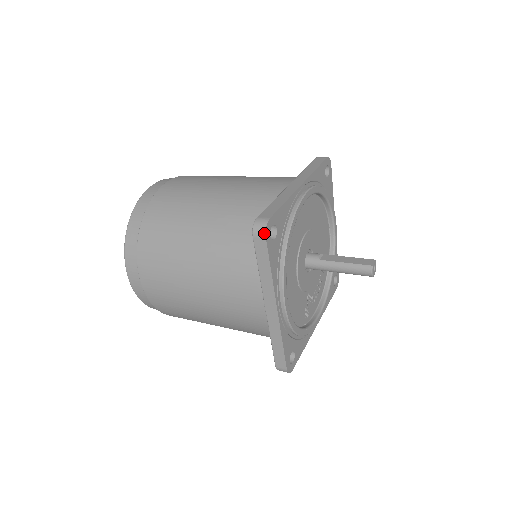
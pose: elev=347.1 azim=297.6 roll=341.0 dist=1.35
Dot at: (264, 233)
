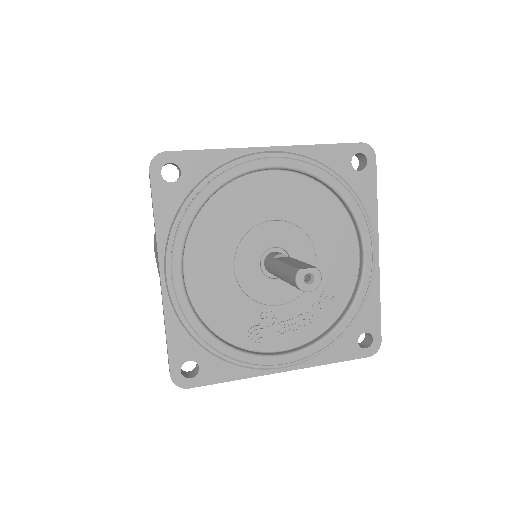
Dot at: (150, 164)
